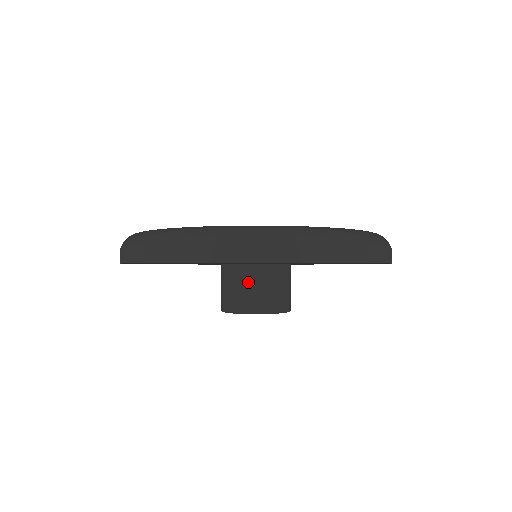
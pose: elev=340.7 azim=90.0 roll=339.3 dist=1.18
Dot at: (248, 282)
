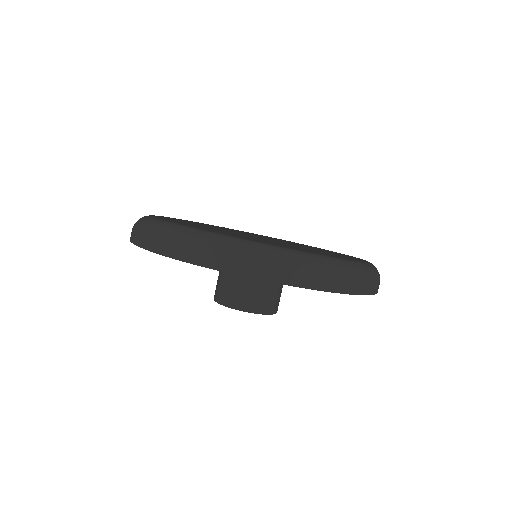
Dot at: (257, 284)
